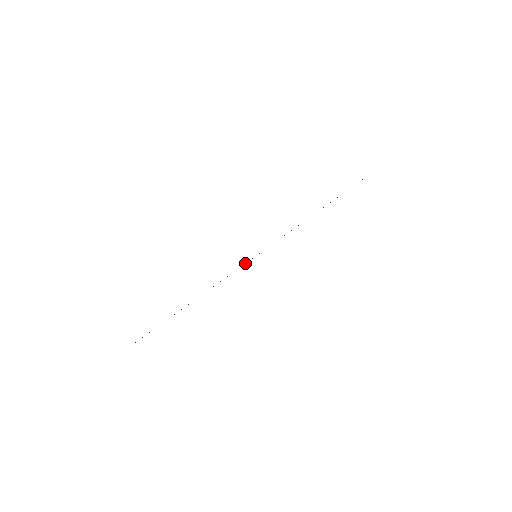
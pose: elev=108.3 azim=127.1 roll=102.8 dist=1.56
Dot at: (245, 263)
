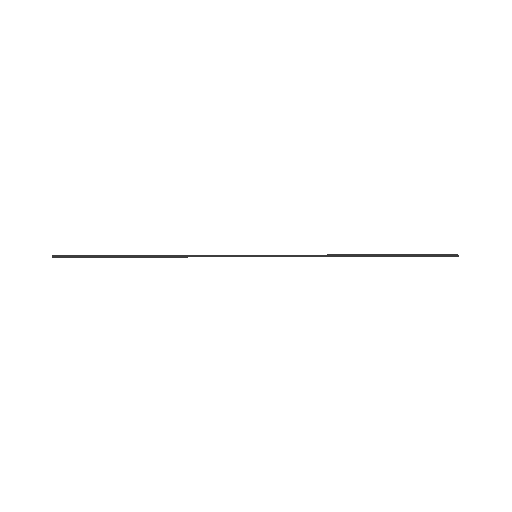
Dot at: (237, 255)
